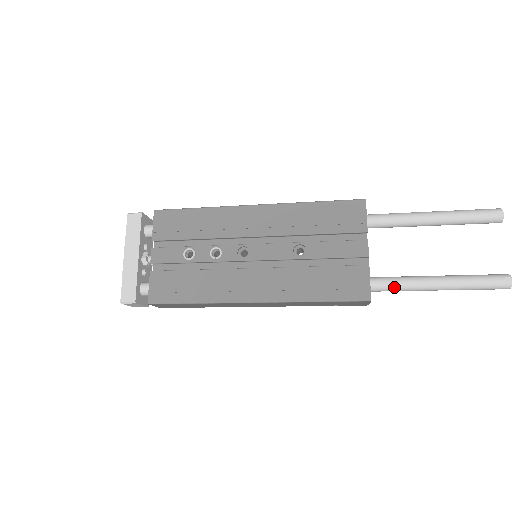
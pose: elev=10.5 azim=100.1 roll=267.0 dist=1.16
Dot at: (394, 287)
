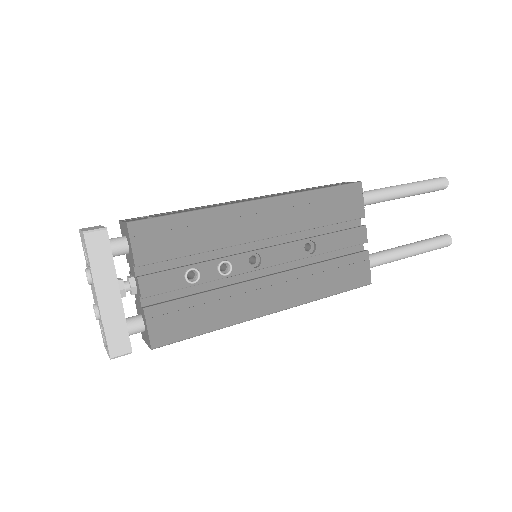
Dot at: (380, 264)
